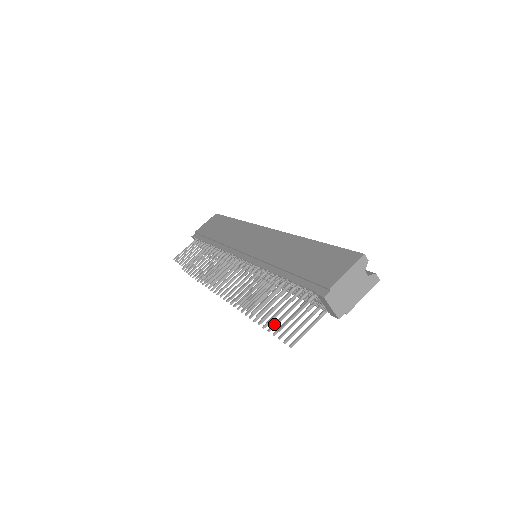
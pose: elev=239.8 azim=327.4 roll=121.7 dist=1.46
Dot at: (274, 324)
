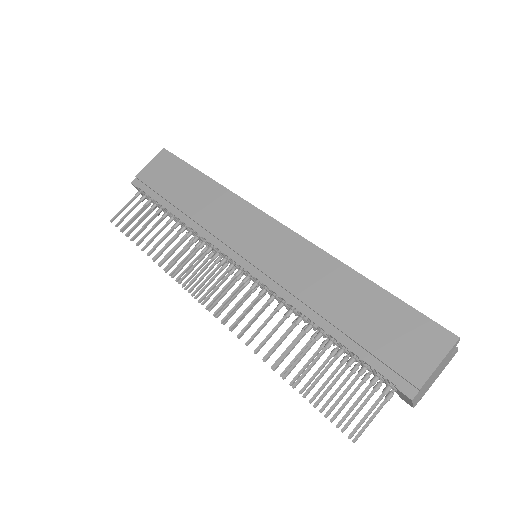
Dot at: (340, 424)
